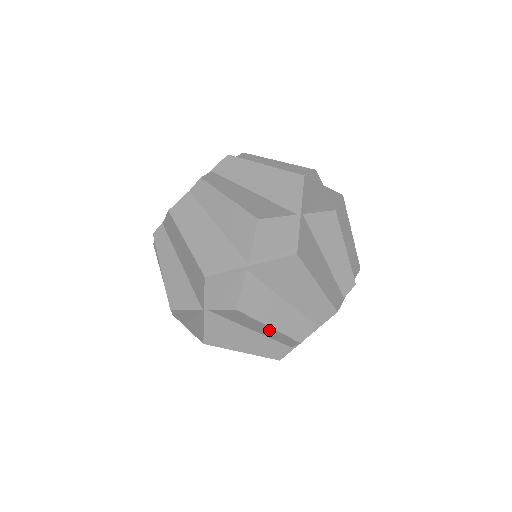
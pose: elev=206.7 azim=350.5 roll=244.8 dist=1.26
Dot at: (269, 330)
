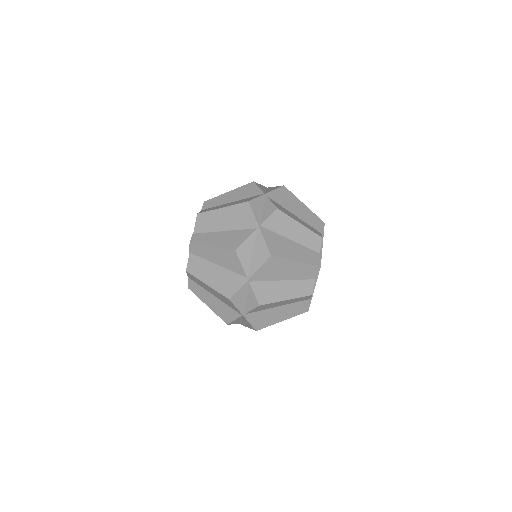
Dot at: (301, 230)
